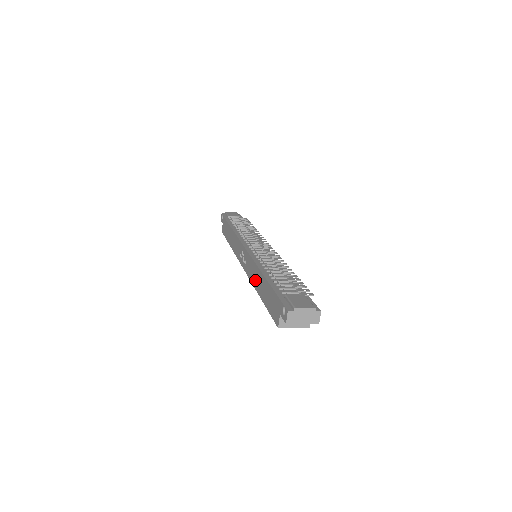
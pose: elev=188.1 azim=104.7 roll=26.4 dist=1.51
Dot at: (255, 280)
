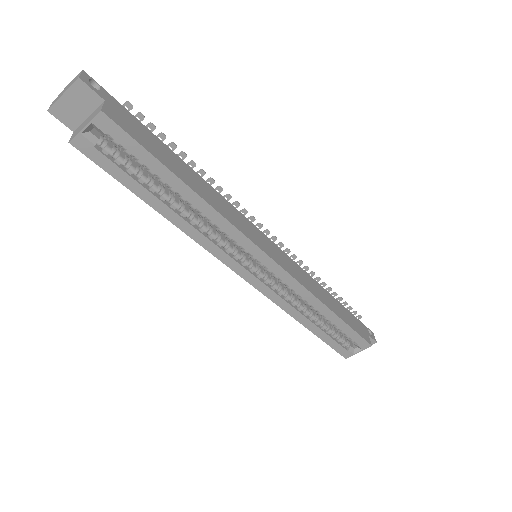
Dot at: occluded
